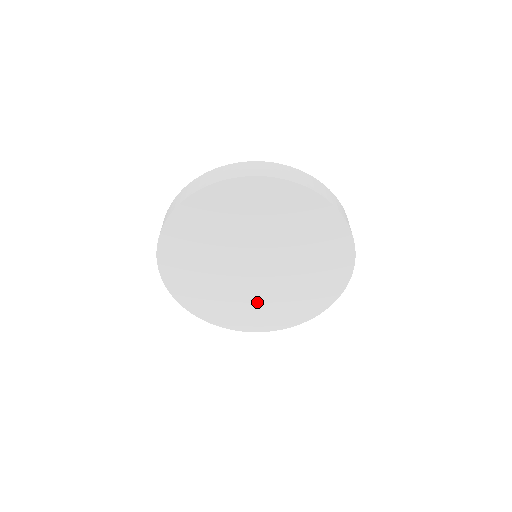
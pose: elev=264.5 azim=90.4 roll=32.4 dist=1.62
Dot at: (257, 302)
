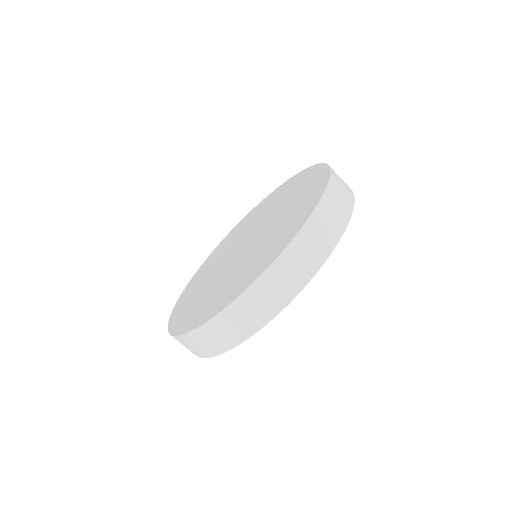
Dot at: occluded
